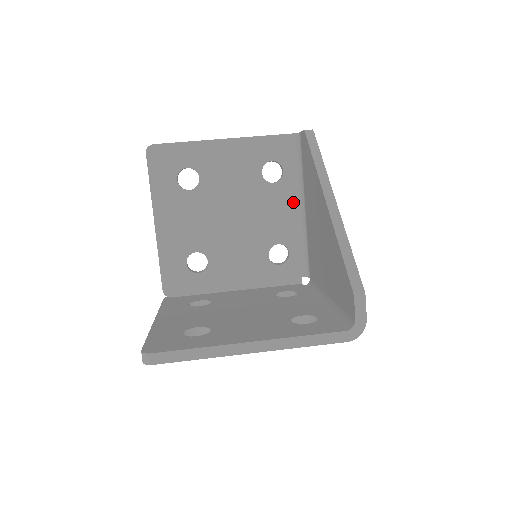
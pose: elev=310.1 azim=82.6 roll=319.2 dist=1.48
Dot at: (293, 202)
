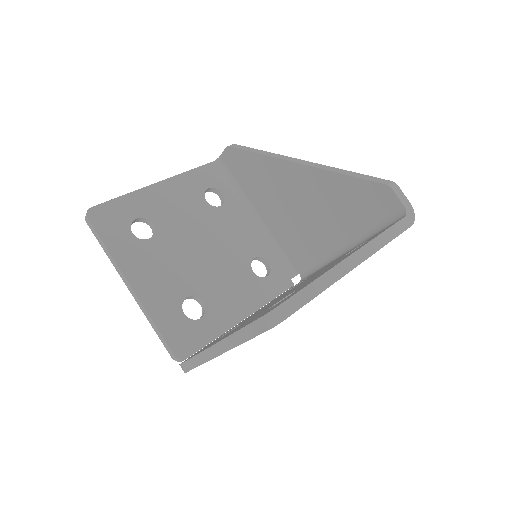
Dot at: (245, 217)
